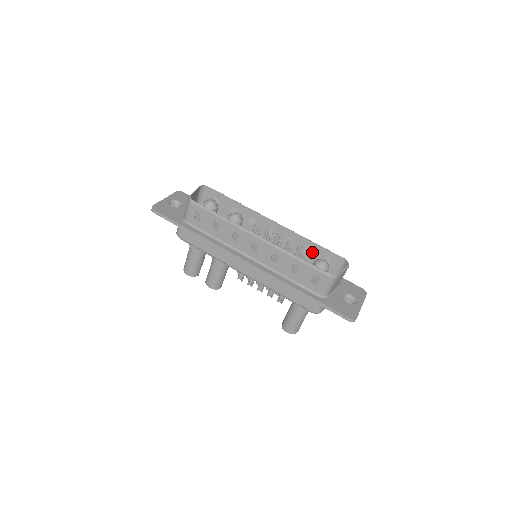
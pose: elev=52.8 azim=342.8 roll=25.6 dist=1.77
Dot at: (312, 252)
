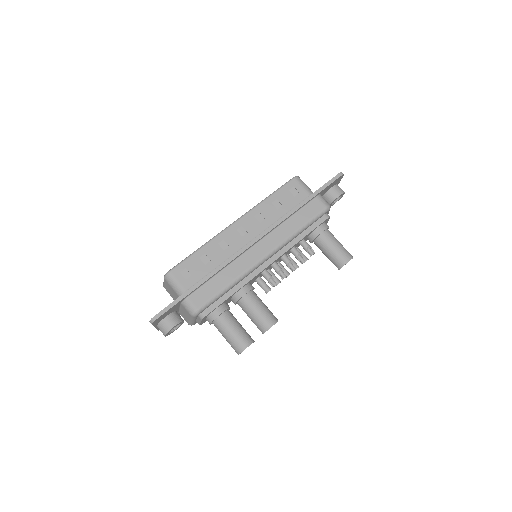
Dot at: occluded
